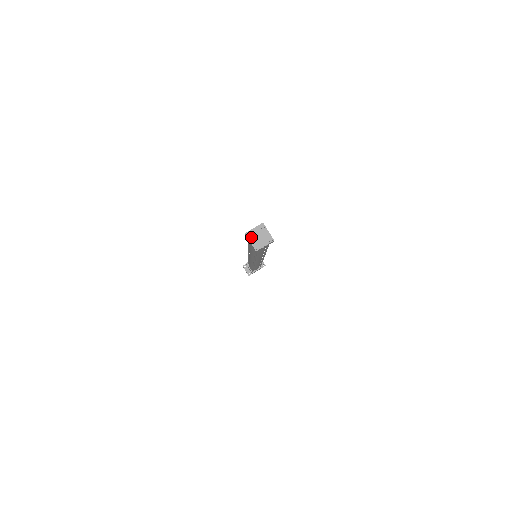
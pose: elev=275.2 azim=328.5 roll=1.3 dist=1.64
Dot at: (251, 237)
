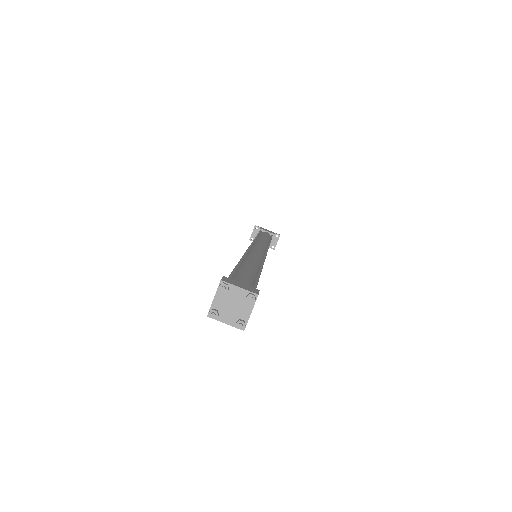
Dot at: (222, 293)
